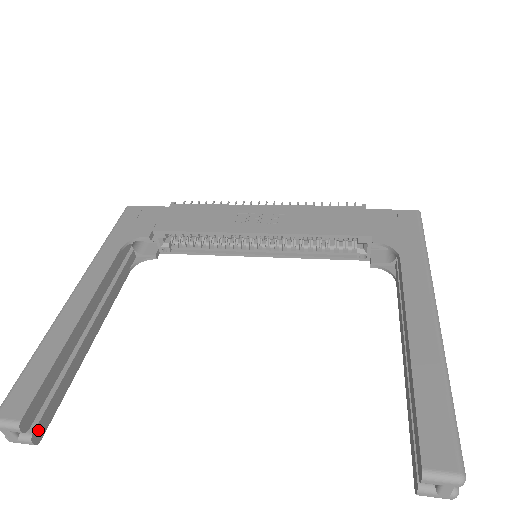
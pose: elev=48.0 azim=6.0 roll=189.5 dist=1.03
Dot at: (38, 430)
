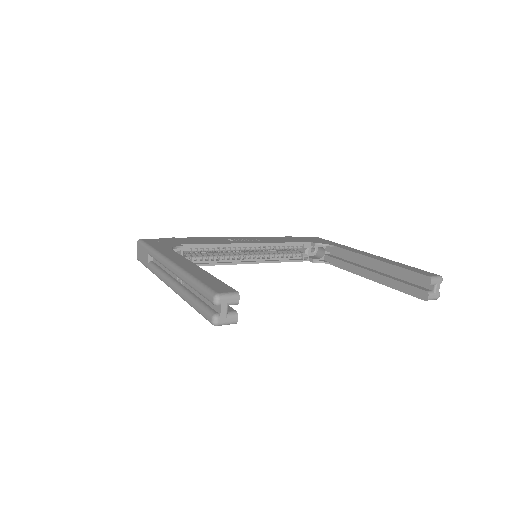
Dot at: occluded
